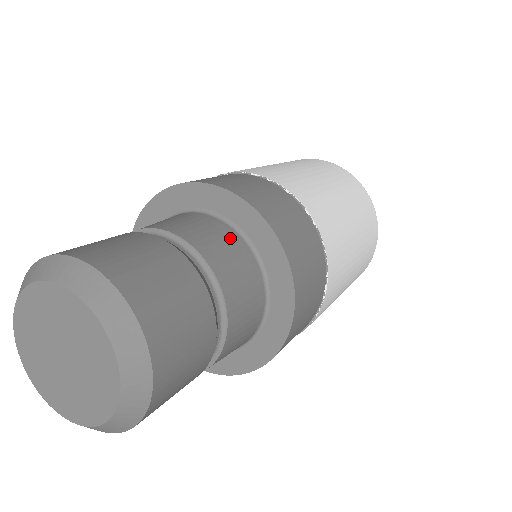
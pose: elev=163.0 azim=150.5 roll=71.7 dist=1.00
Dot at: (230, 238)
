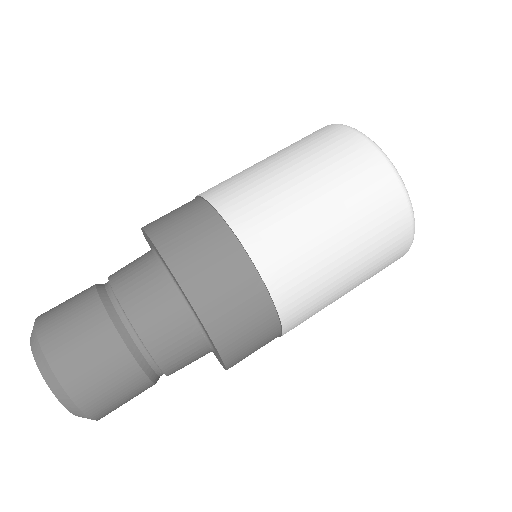
Dot at: (166, 297)
